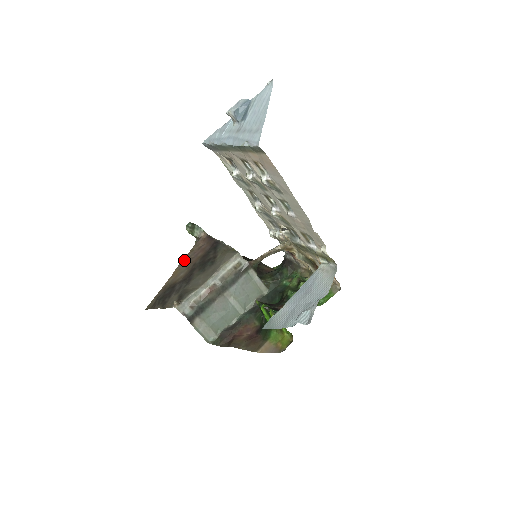
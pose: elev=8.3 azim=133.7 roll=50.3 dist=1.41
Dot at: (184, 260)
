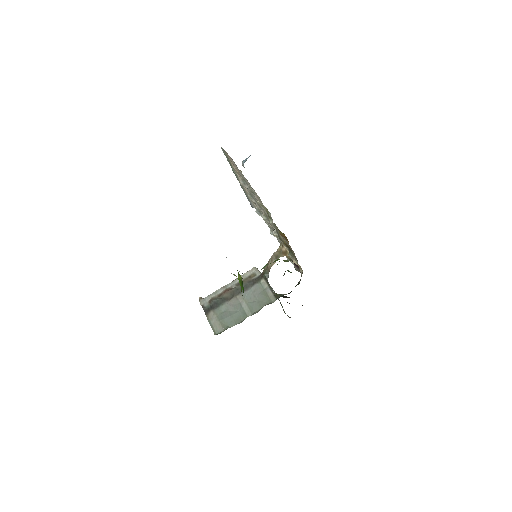
Dot at: occluded
